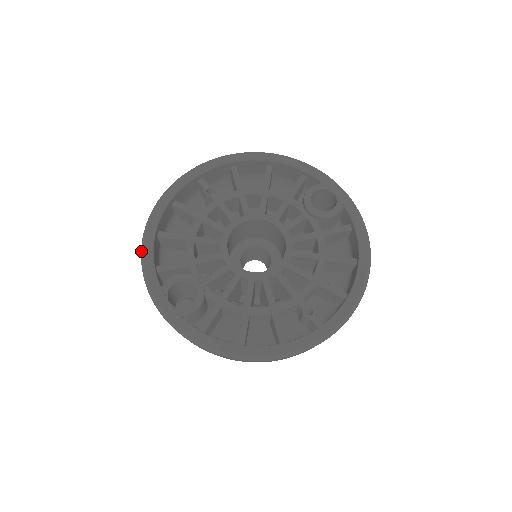
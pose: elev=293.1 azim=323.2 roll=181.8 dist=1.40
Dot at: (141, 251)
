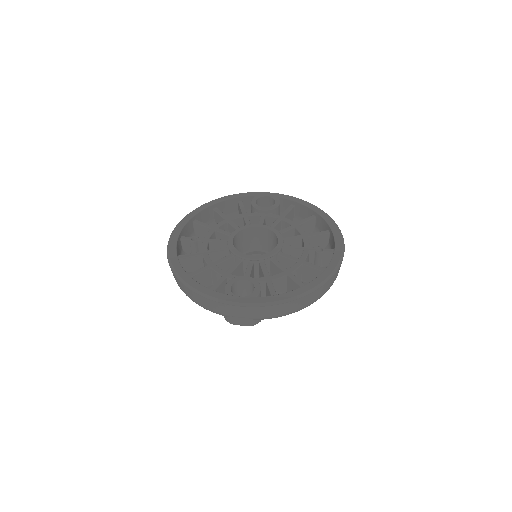
Dot at: (189, 289)
